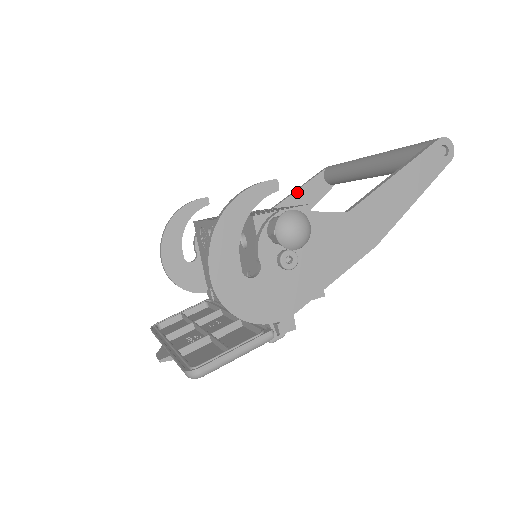
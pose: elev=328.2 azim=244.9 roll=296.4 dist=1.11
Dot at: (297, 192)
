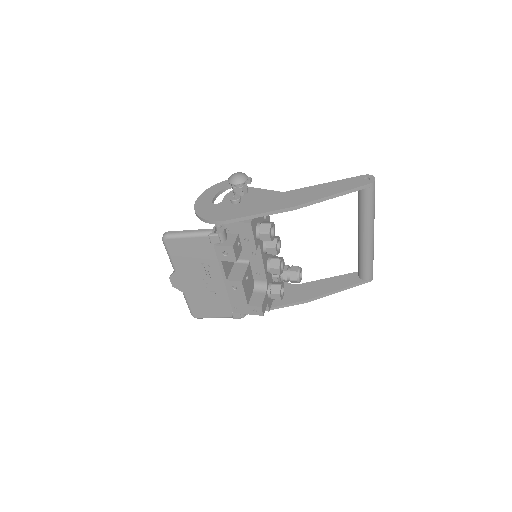
Dot at: (332, 278)
